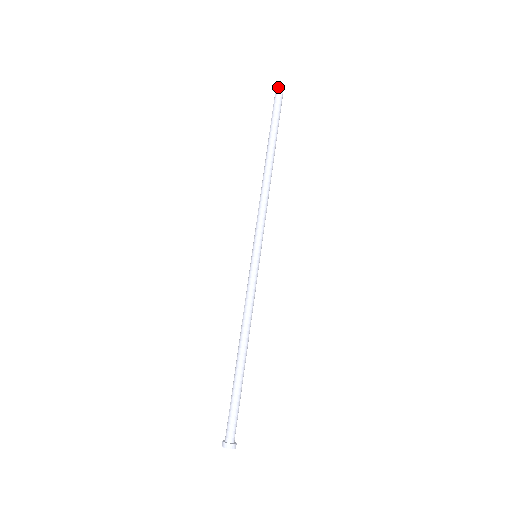
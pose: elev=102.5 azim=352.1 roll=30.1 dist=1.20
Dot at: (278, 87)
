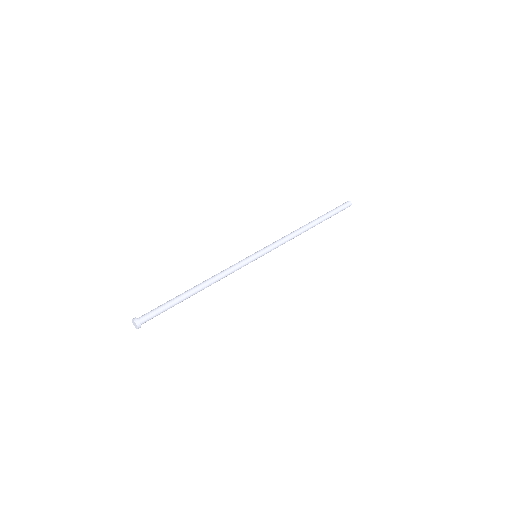
Dot at: (348, 201)
